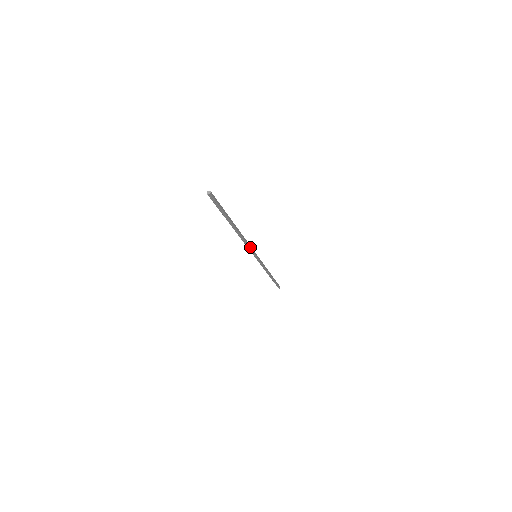
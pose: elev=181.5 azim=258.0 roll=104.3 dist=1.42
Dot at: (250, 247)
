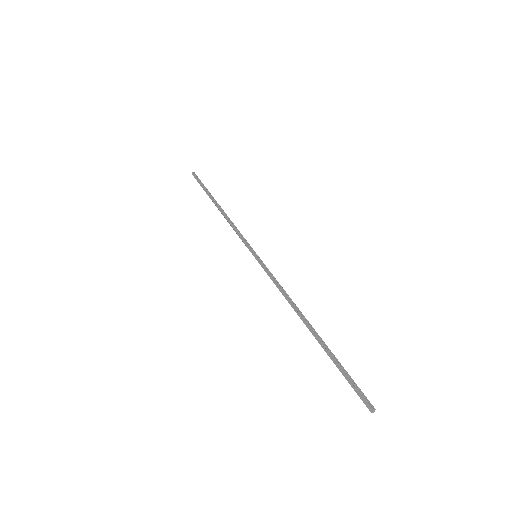
Dot at: (274, 279)
